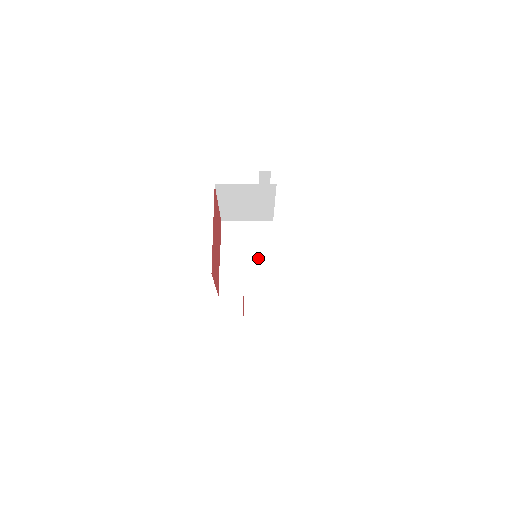
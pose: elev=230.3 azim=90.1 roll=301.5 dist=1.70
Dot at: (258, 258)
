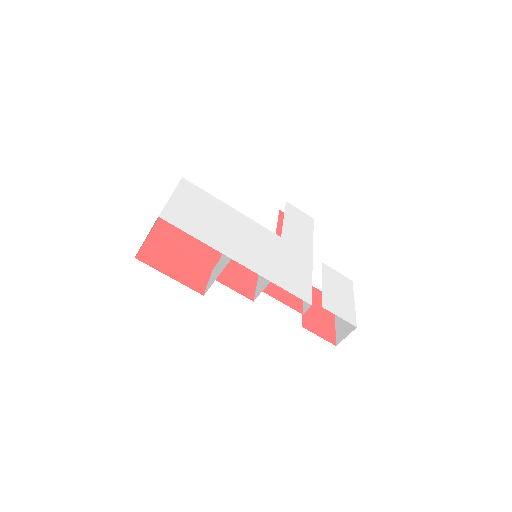
Dot at: occluded
